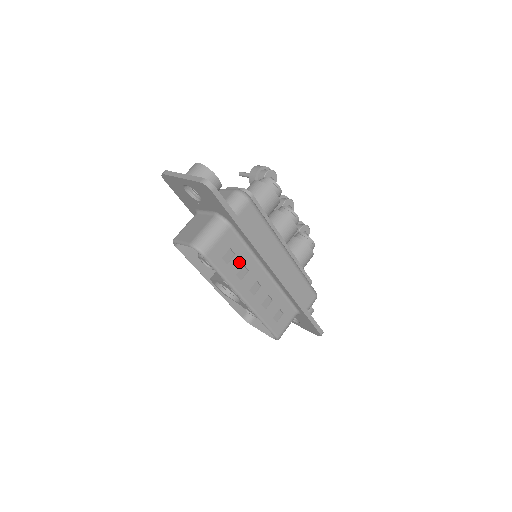
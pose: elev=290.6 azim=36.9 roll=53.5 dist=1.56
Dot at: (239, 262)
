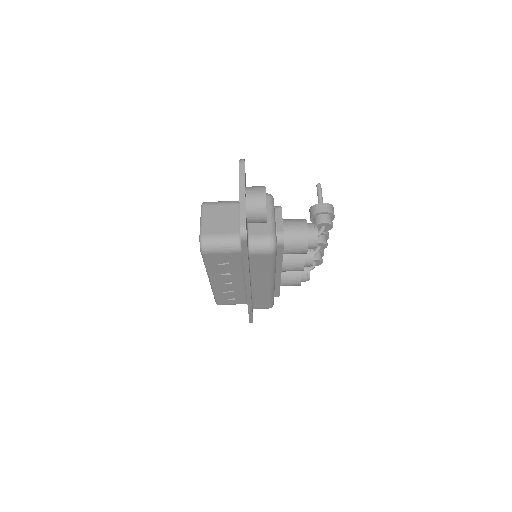
Dot at: (227, 268)
